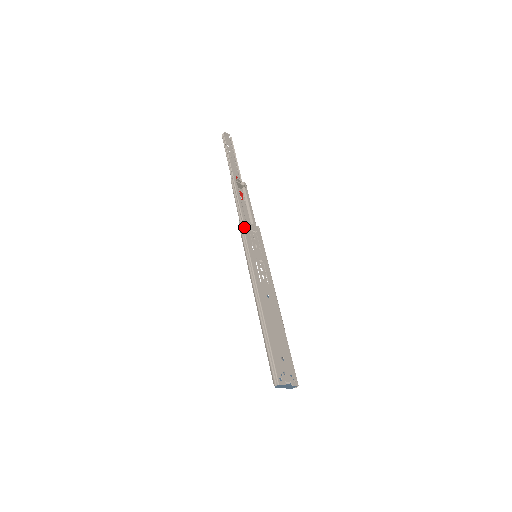
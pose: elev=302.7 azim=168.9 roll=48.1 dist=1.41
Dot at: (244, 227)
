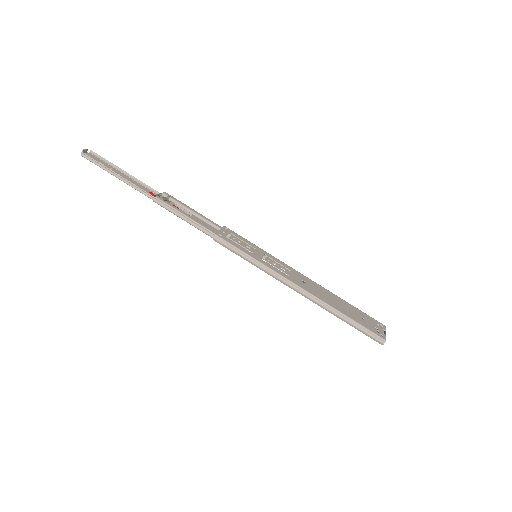
Dot at: (224, 239)
